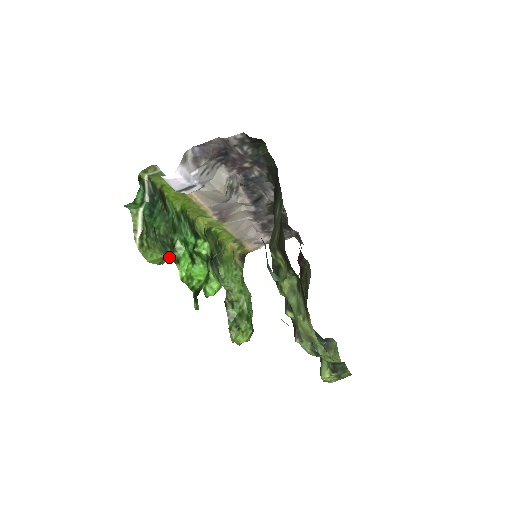
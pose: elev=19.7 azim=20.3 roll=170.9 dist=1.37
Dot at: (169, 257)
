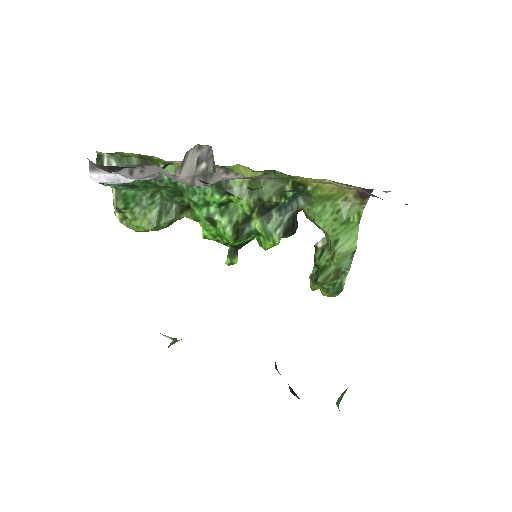
Dot at: (165, 226)
